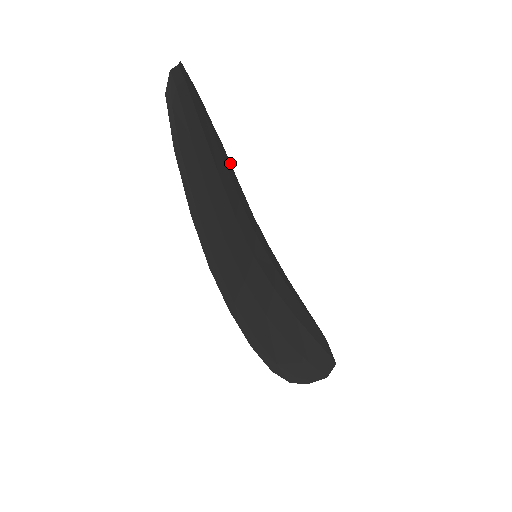
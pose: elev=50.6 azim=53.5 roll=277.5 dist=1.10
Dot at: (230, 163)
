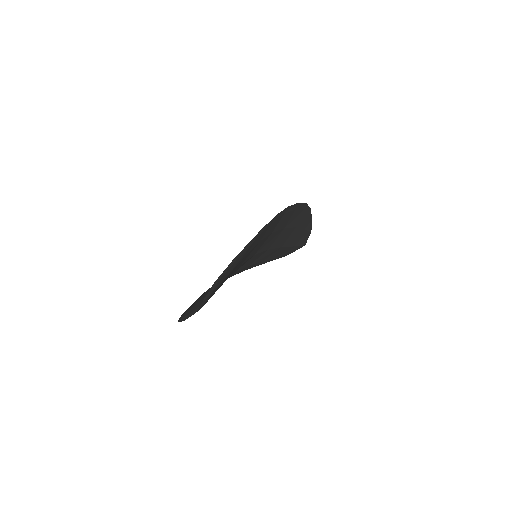
Dot at: (264, 229)
